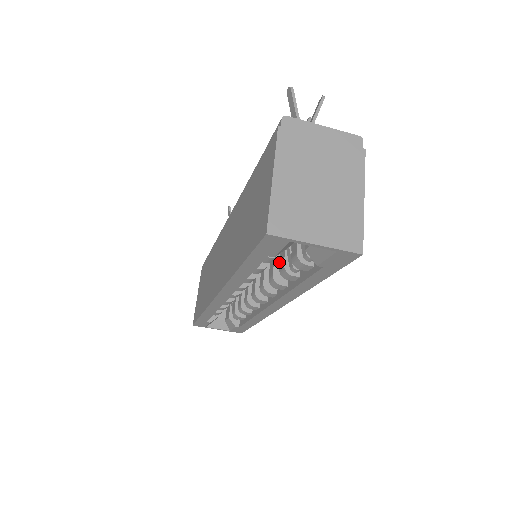
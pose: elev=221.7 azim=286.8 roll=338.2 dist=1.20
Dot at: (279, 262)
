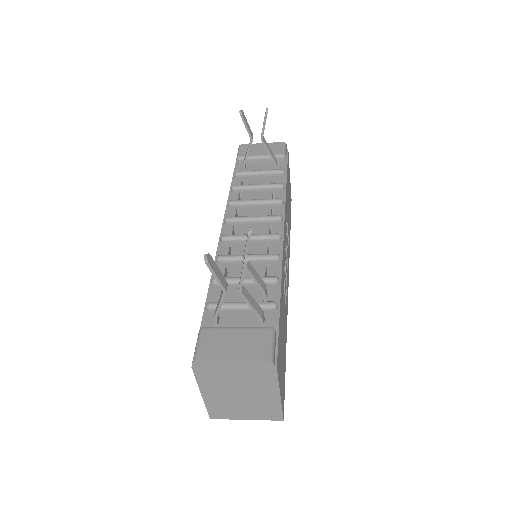
Dot at: occluded
